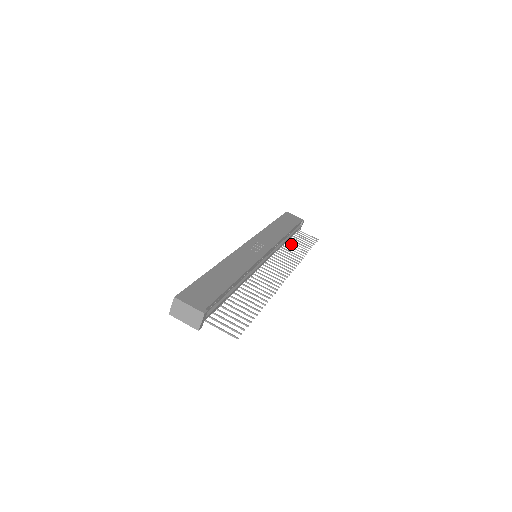
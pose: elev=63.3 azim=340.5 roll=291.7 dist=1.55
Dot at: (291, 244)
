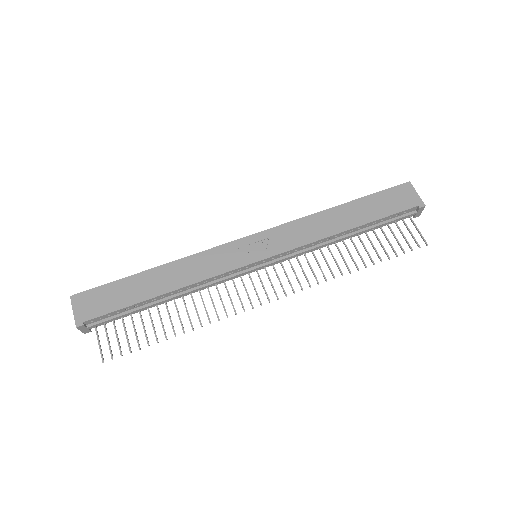
Dot at: (353, 244)
